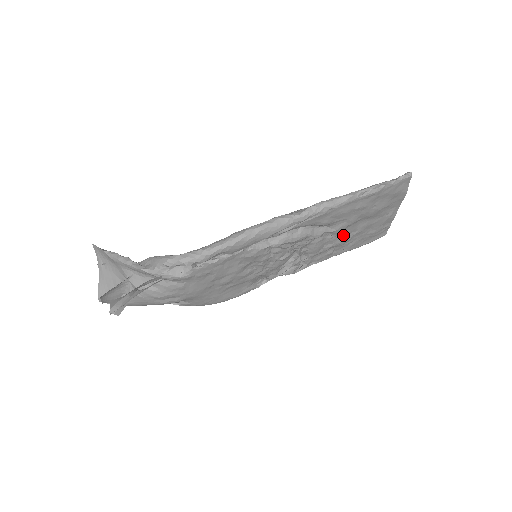
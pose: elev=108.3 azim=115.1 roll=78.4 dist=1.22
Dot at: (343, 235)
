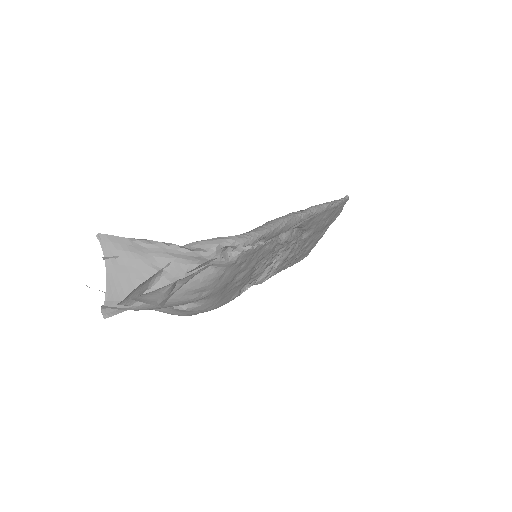
Dot at: (301, 246)
